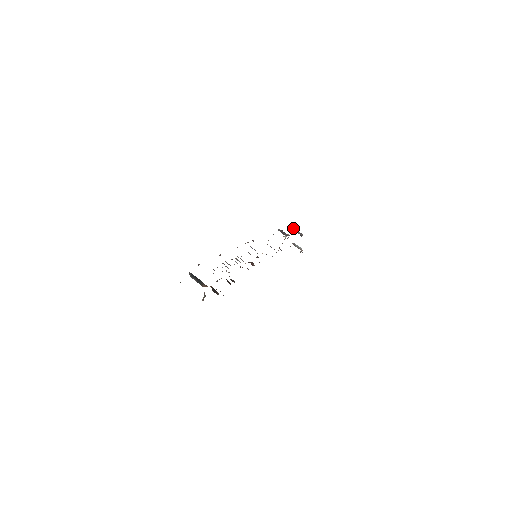
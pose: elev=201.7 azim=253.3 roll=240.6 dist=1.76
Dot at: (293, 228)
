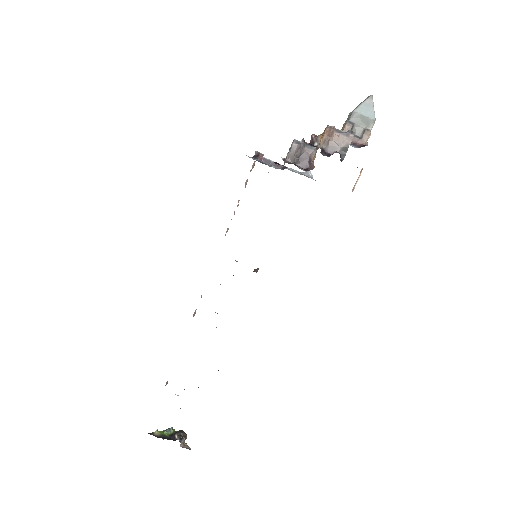
Dot at: (325, 128)
